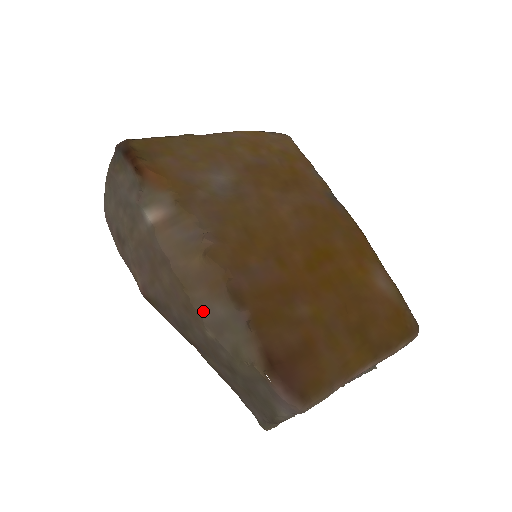
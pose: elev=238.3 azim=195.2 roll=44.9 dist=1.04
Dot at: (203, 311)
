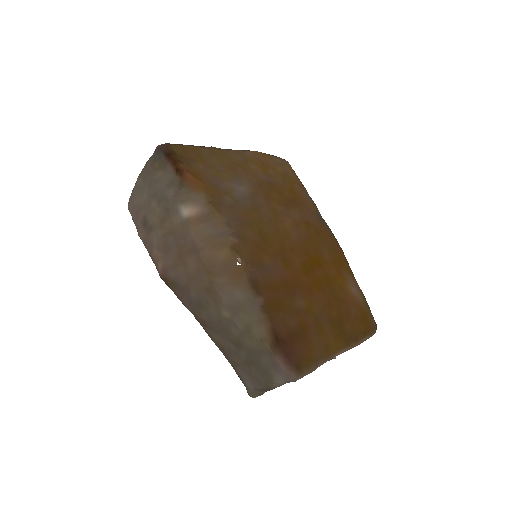
Dot at: (224, 294)
